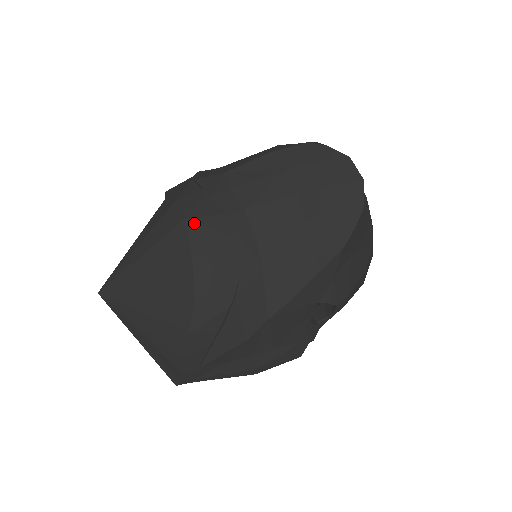
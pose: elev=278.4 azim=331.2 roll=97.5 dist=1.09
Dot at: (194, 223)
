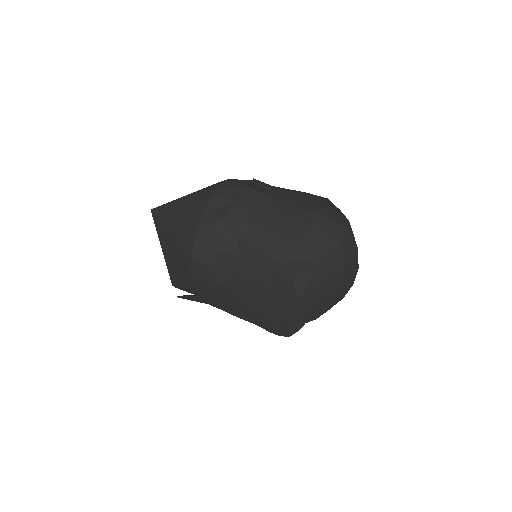
Dot at: (196, 262)
